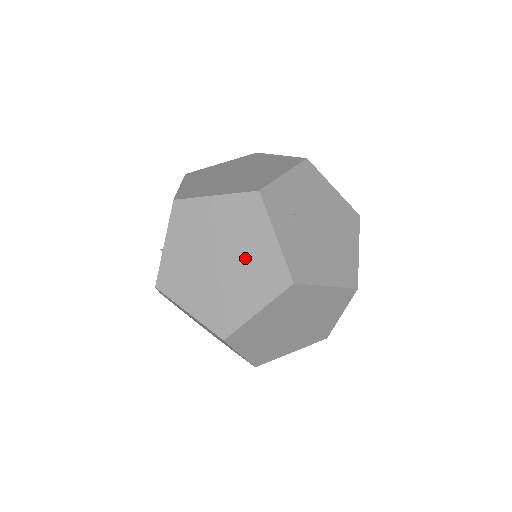
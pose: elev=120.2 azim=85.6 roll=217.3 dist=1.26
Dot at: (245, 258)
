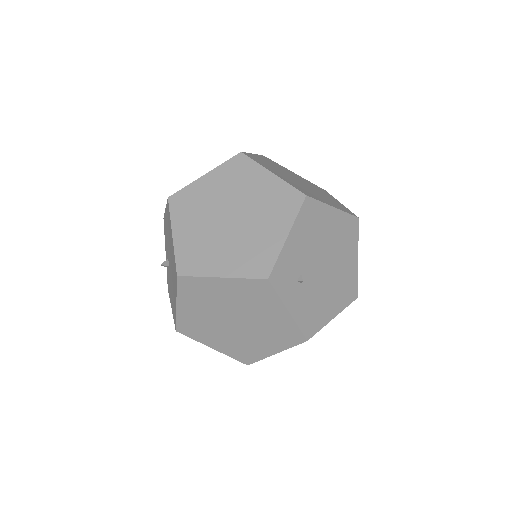
Dot at: (260, 322)
